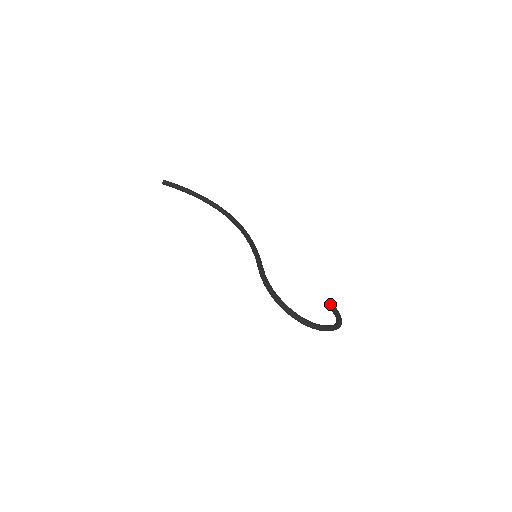
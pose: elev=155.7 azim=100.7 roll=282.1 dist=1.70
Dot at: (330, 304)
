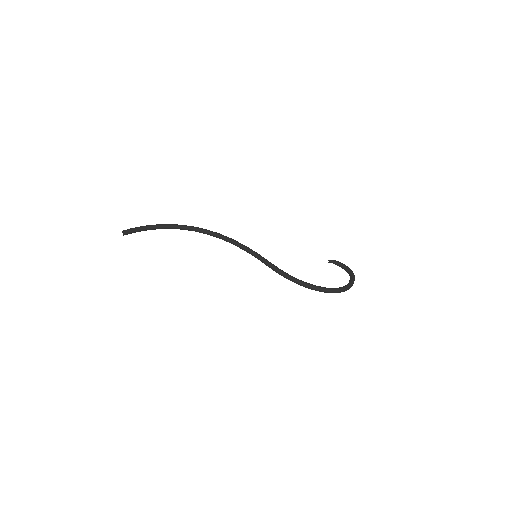
Dot at: (332, 261)
